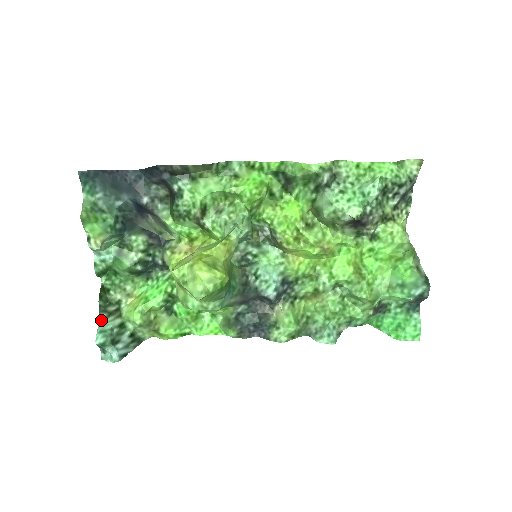
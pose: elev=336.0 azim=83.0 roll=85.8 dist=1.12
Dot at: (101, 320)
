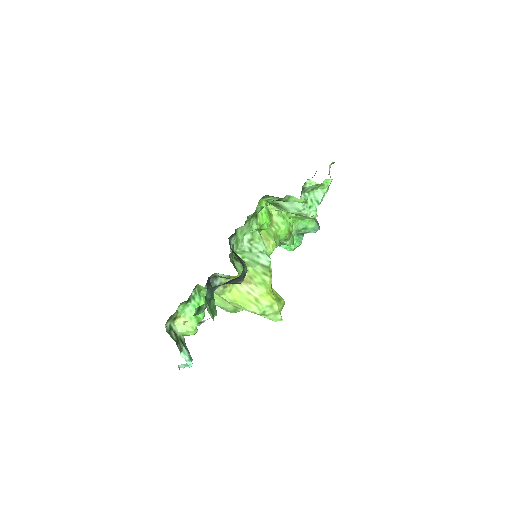
Dot at: (181, 351)
